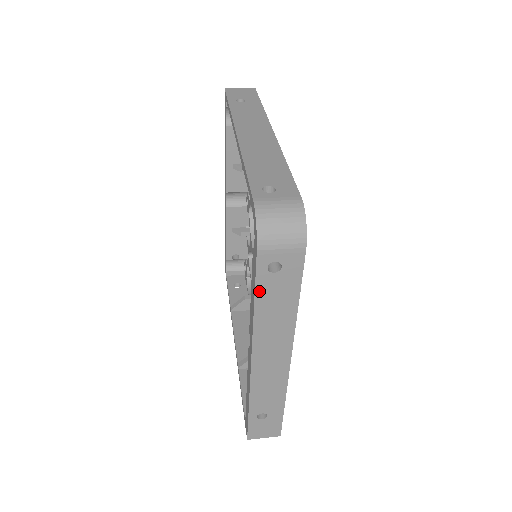
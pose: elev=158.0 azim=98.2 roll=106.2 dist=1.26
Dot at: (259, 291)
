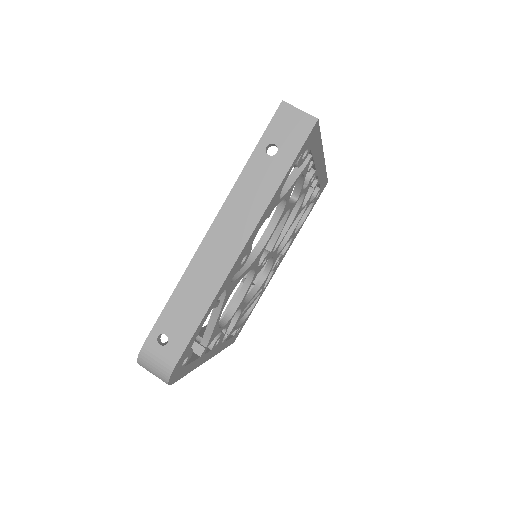
Dot at: occluded
